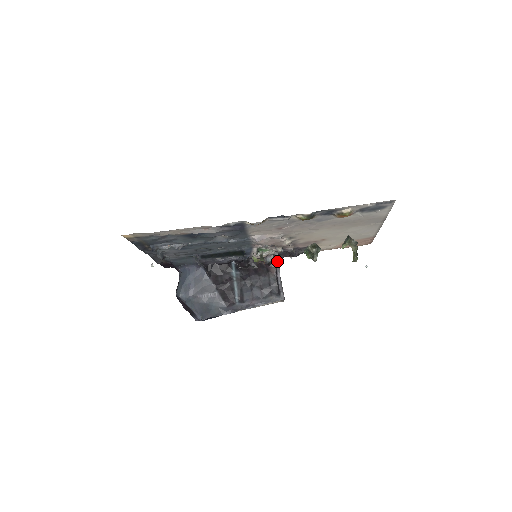
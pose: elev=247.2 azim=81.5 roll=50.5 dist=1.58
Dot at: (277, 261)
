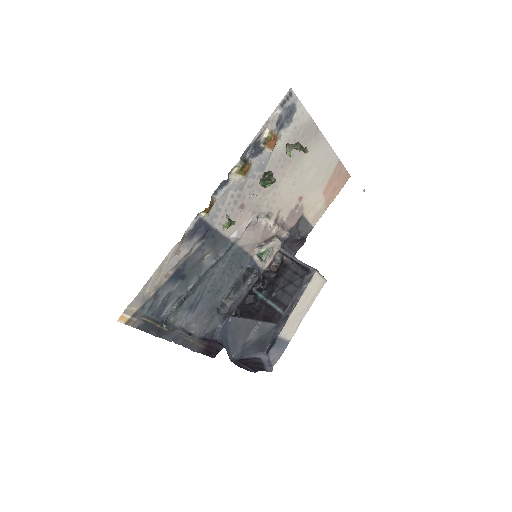
Dot at: (285, 252)
